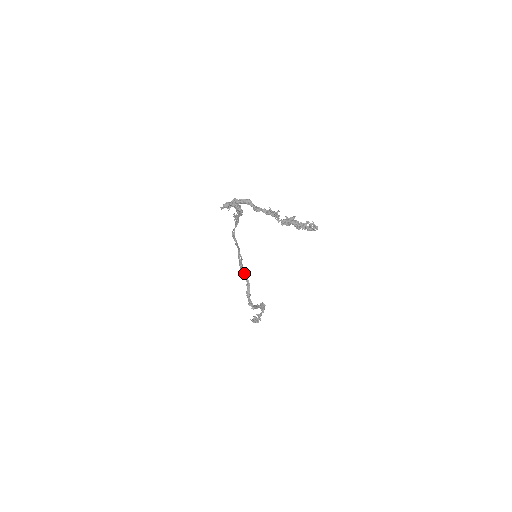
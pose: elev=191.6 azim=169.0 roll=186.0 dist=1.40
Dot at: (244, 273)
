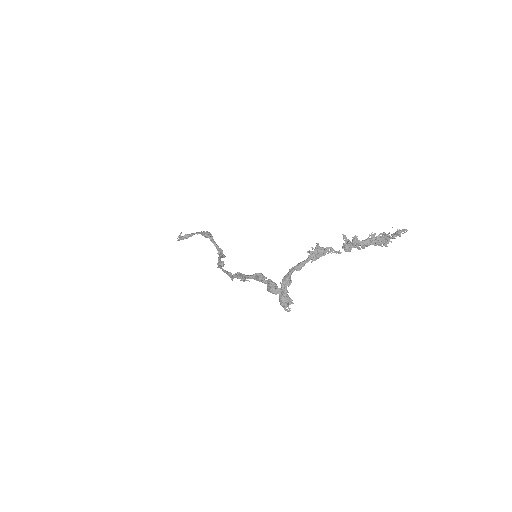
Dot at: (220, 260)
